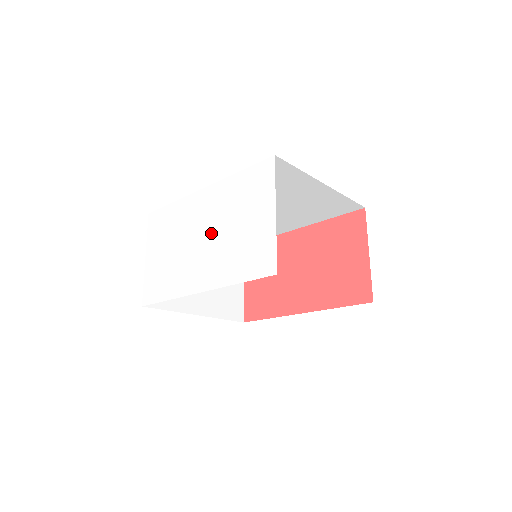
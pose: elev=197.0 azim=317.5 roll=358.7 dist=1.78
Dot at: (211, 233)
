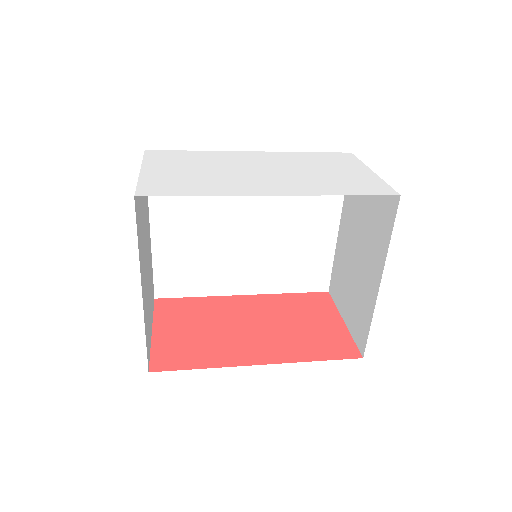
Dot at: (279, 169)
